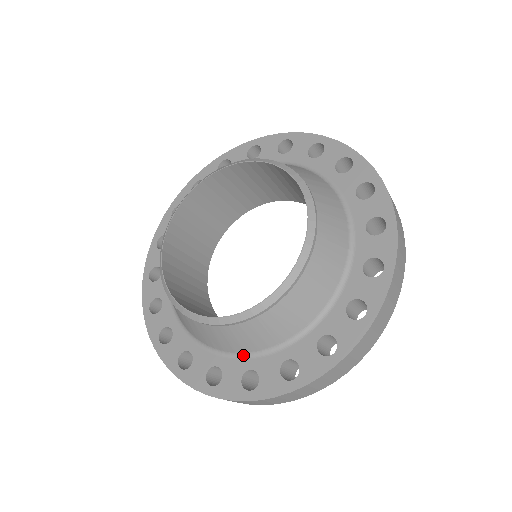
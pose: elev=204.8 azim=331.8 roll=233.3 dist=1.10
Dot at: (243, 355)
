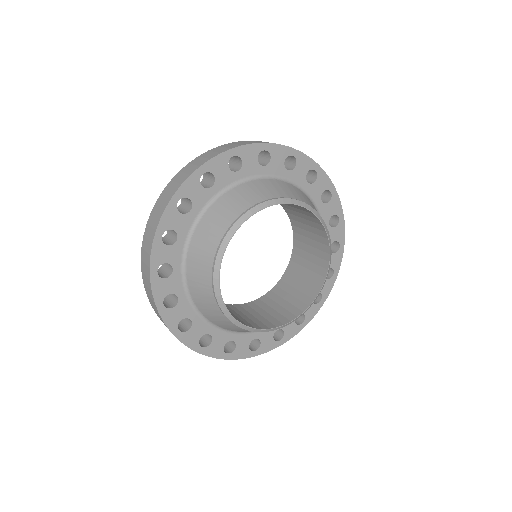
Dot at: occluded
